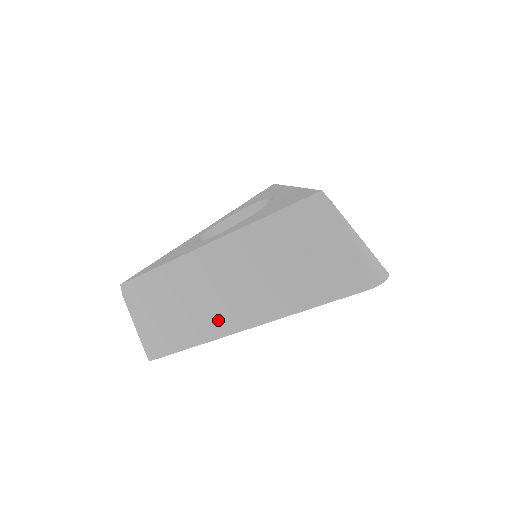
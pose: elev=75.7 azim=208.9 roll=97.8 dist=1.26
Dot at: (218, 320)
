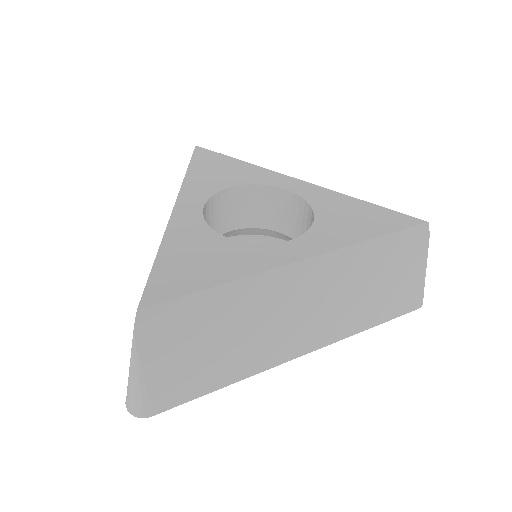
Dot at: (277, 348)
